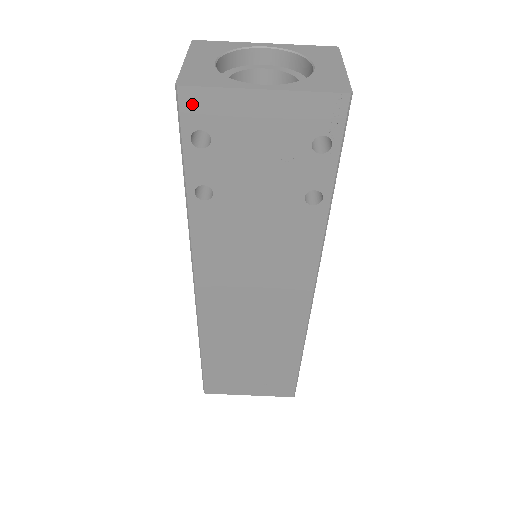
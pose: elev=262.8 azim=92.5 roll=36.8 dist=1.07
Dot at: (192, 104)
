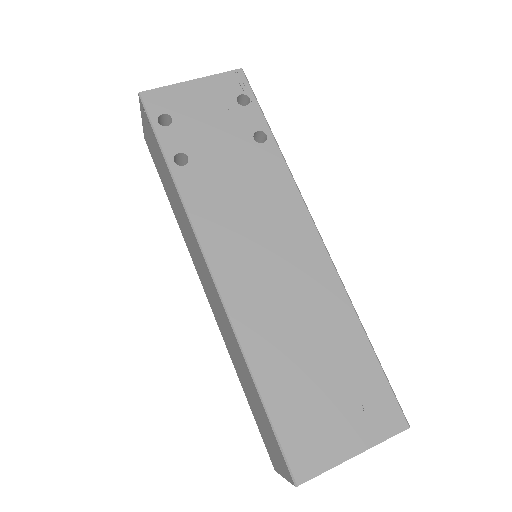
Dot at: (152, 100)
